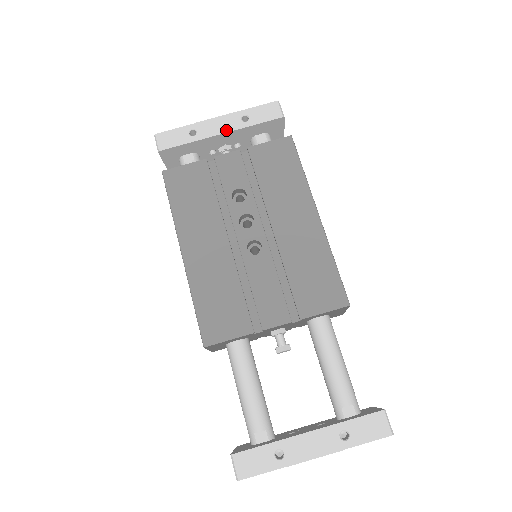
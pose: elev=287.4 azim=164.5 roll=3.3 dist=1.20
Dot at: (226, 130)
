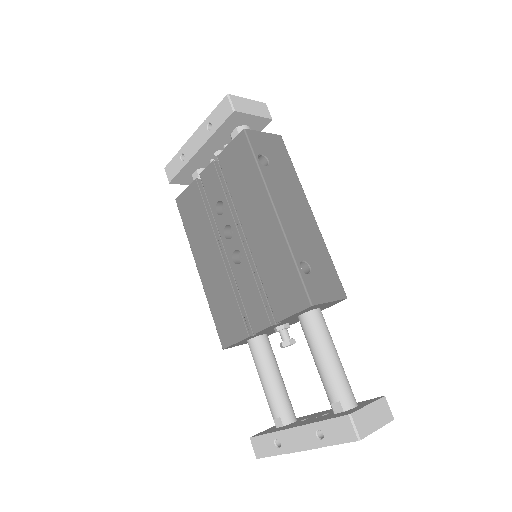
Dot at: (200, 145)
